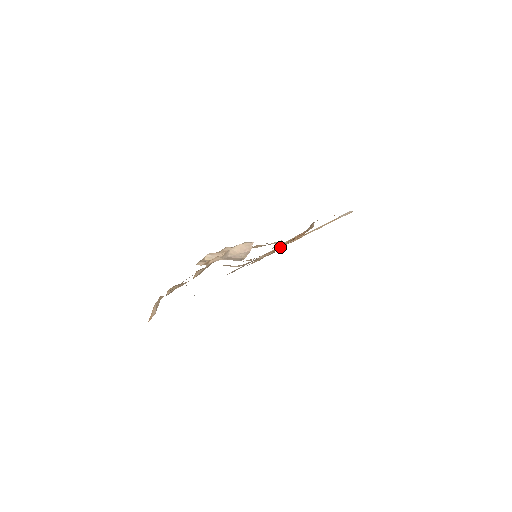
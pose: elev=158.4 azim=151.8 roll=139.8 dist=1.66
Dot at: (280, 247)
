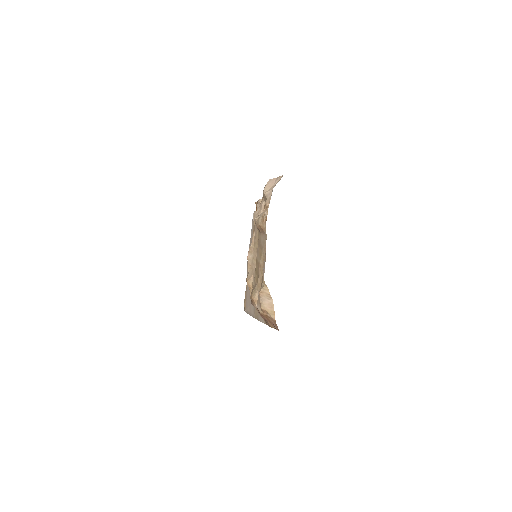
Dot at: (265, 221)
